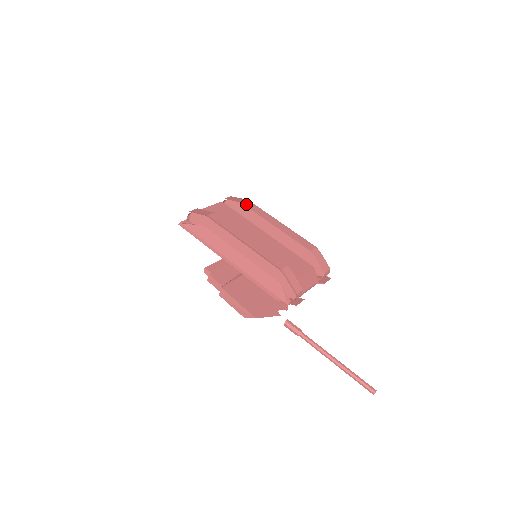
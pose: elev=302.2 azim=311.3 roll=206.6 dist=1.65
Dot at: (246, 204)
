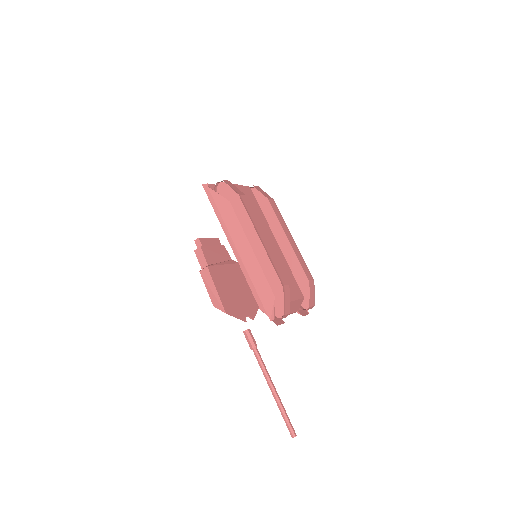
Dot at: (272, 203)
